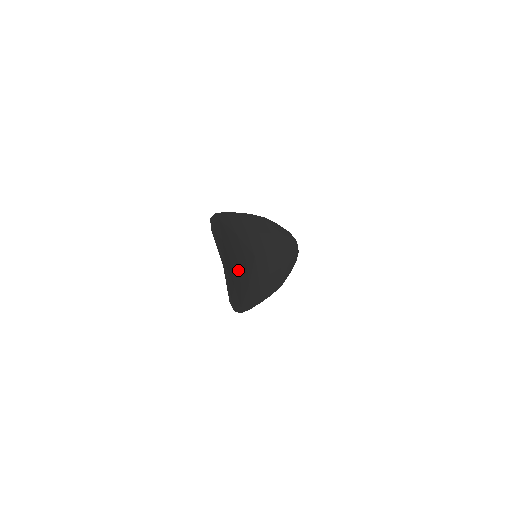
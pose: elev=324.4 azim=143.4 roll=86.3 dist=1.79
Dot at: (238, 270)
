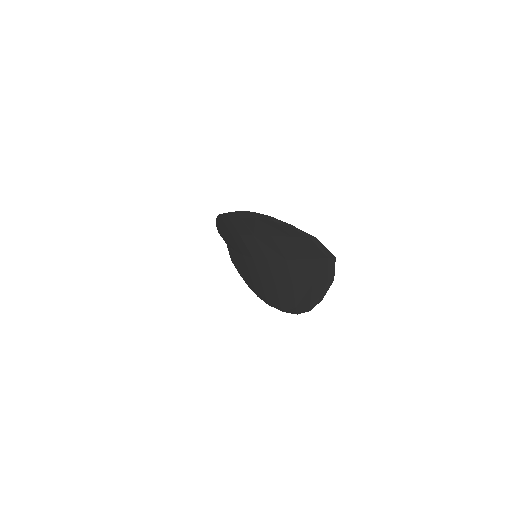
Dot at: (291, 268)
